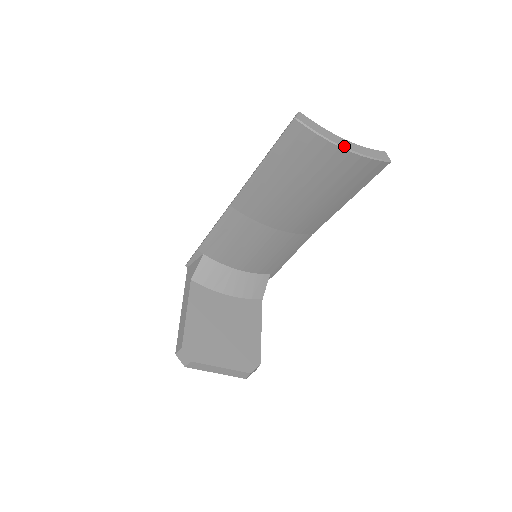
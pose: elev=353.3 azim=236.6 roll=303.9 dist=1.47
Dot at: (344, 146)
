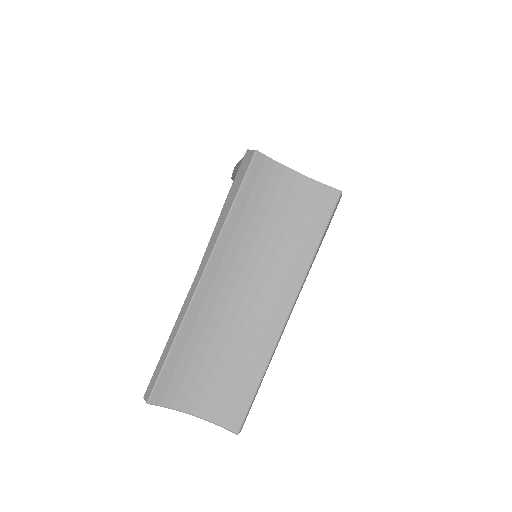
Dot at: occluded
